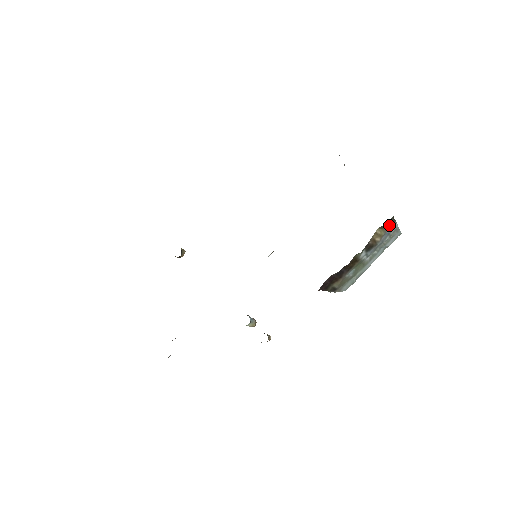
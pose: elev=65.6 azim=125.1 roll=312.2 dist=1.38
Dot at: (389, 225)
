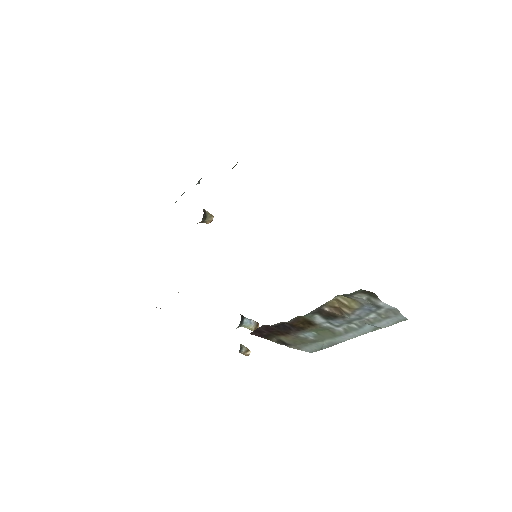
Dot at: (363, 298)
